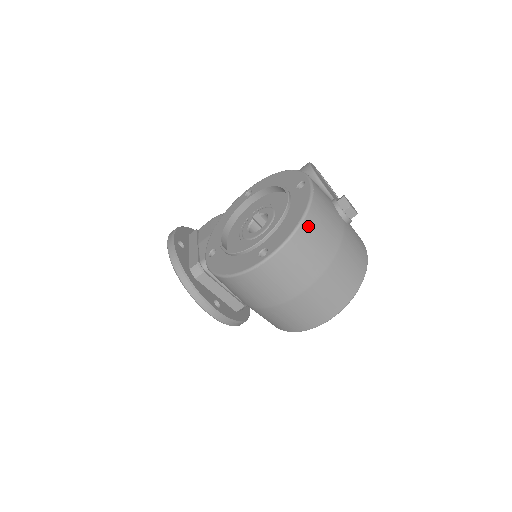
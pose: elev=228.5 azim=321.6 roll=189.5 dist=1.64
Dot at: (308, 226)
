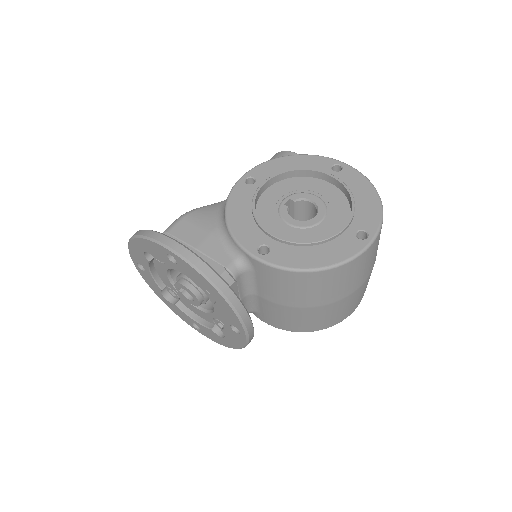
Dot at: occluded
